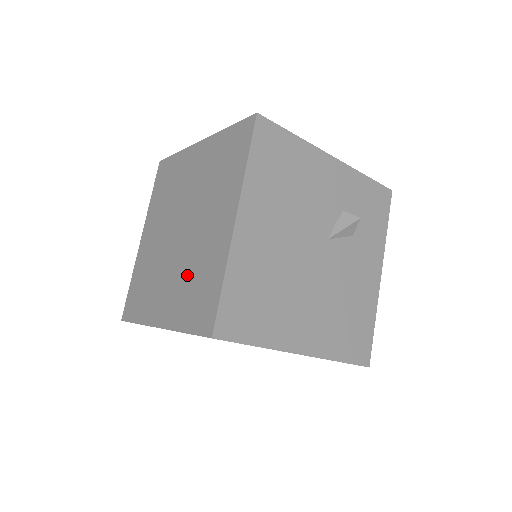
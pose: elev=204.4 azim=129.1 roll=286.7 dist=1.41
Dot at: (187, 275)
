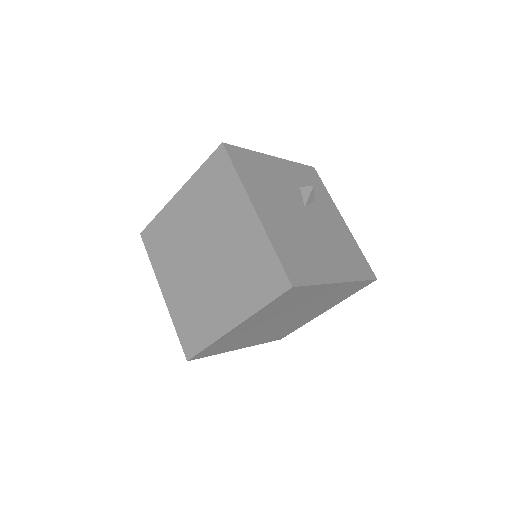
Dot at: (236, 274)
